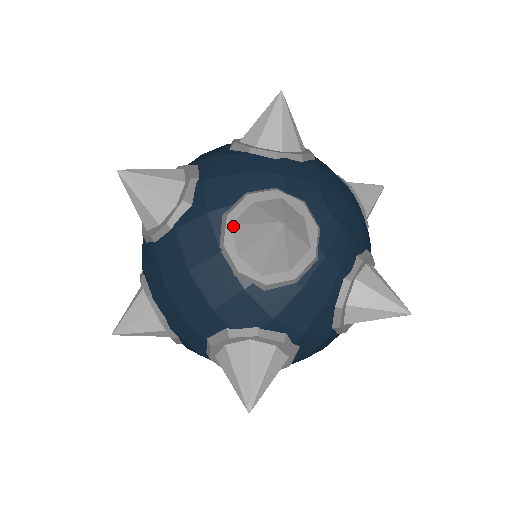
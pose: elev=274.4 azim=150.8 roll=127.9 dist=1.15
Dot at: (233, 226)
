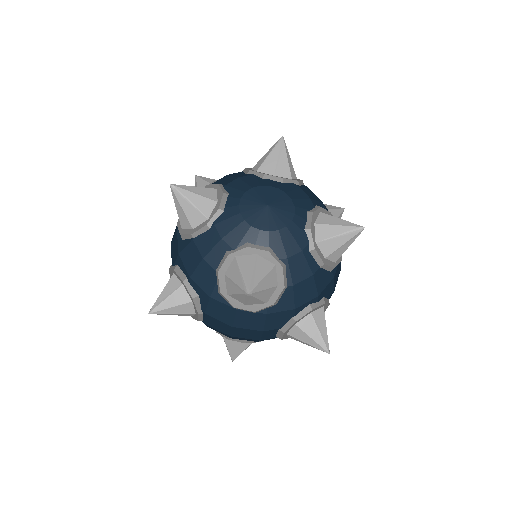
Dot at: (228, 295)
